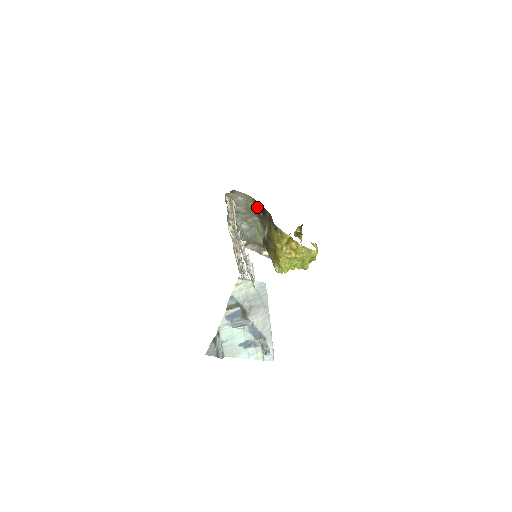
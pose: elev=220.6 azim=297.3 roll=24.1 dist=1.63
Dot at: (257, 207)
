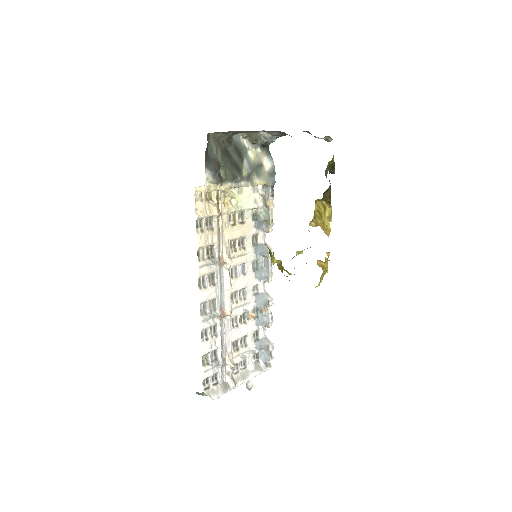
Dot at: occluded
